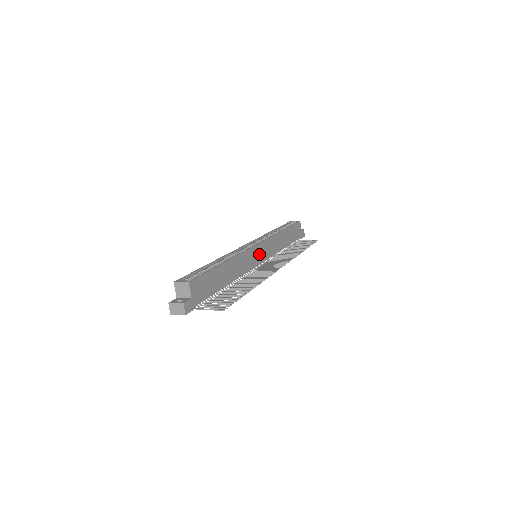
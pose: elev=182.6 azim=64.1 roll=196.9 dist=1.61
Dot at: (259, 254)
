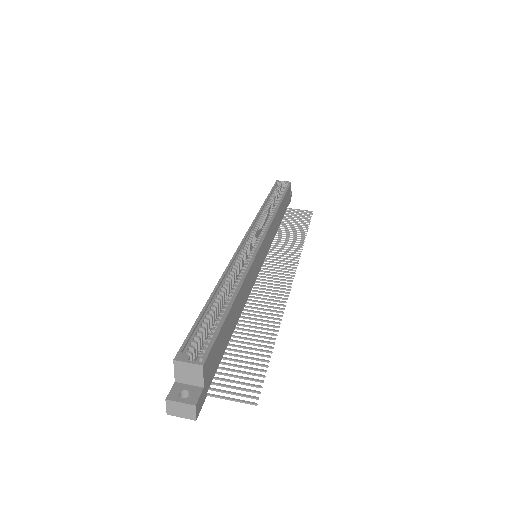
Dot at: (262, 255)
